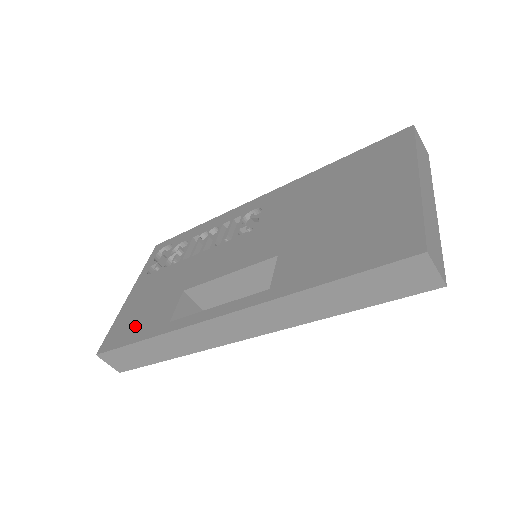
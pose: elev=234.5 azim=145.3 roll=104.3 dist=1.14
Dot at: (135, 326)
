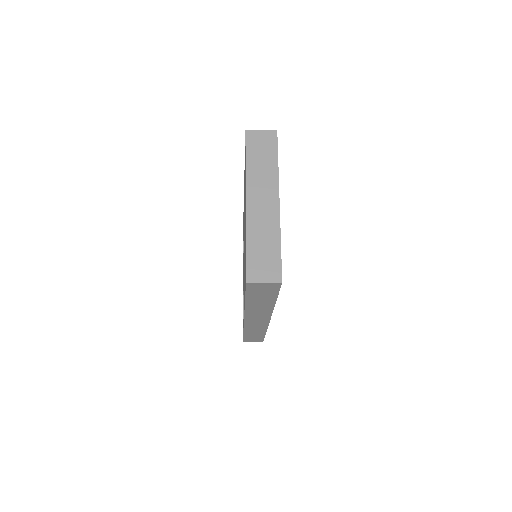
Dot at: occluded
